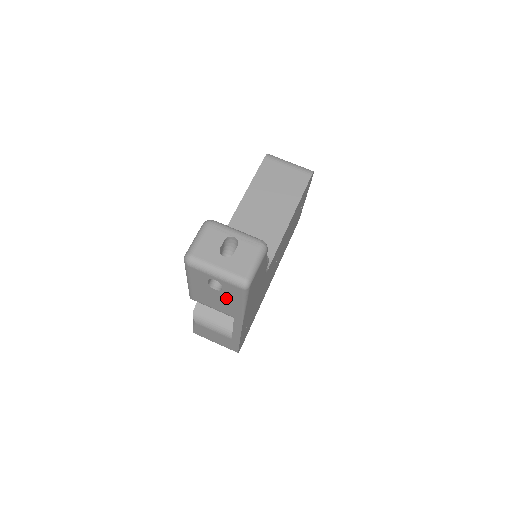
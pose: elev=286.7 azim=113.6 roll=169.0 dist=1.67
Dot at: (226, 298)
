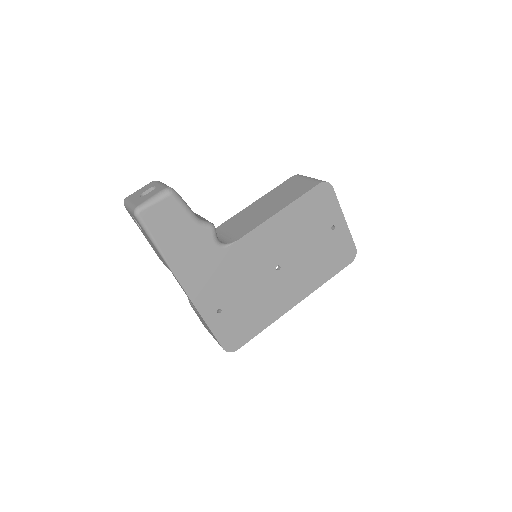
Dot at: occluded
